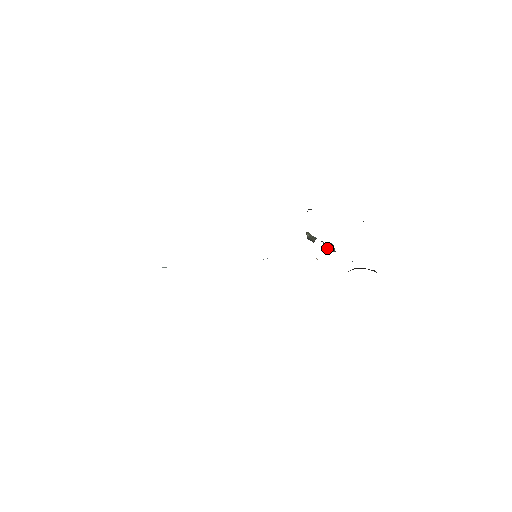
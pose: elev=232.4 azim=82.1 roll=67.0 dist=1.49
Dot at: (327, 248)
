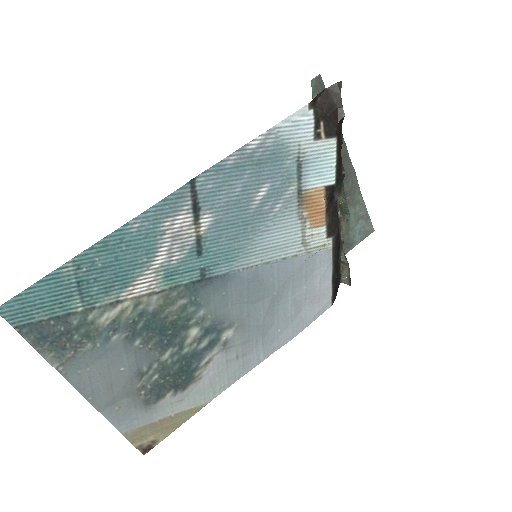
Dot at: (346, 222)
